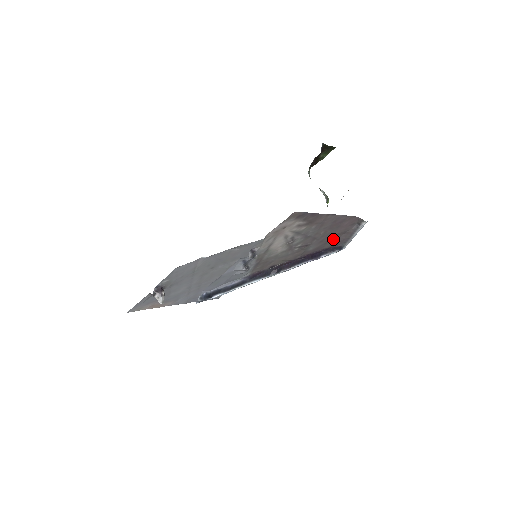
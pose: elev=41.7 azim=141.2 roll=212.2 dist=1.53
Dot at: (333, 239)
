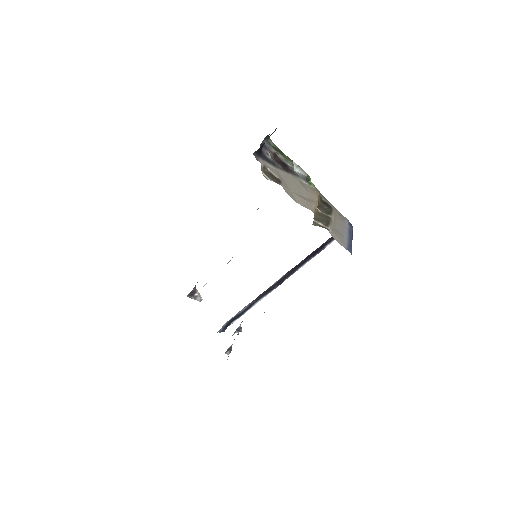
Dot at: occluded
